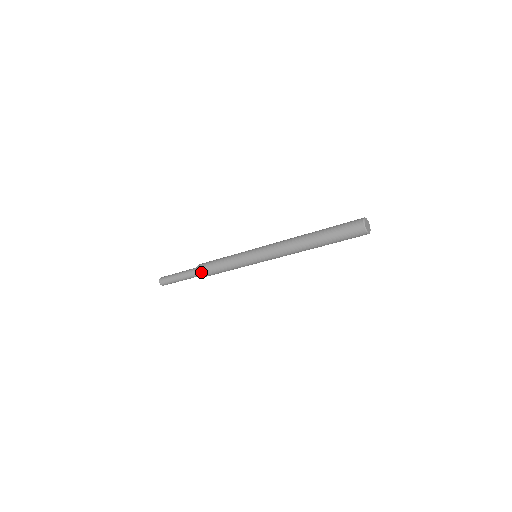
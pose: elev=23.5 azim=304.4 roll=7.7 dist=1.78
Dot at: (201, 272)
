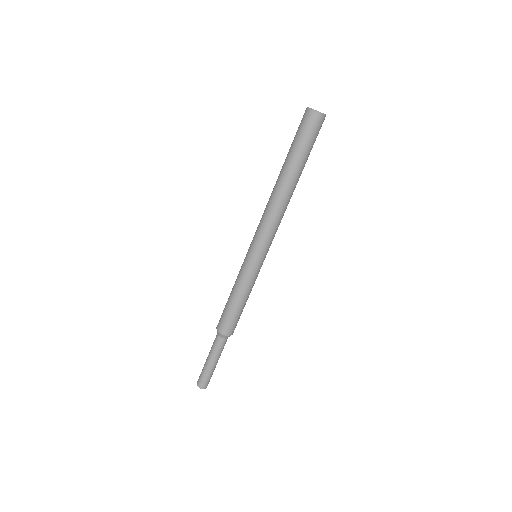
Dot at: (221, 327)
